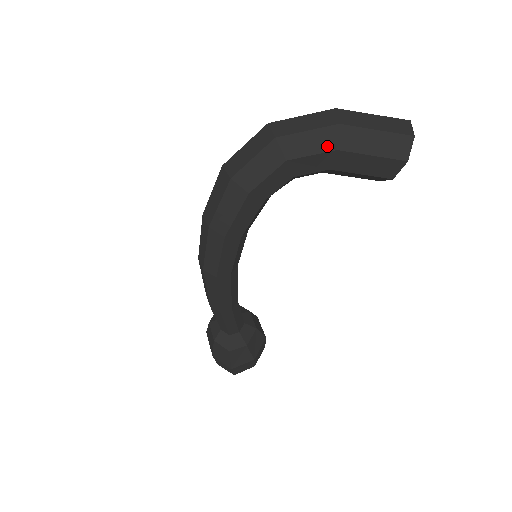
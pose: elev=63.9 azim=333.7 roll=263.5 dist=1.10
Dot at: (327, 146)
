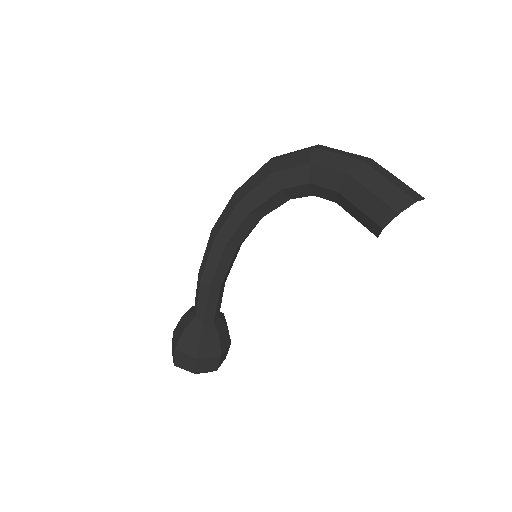
Dot at: (344, 168)
